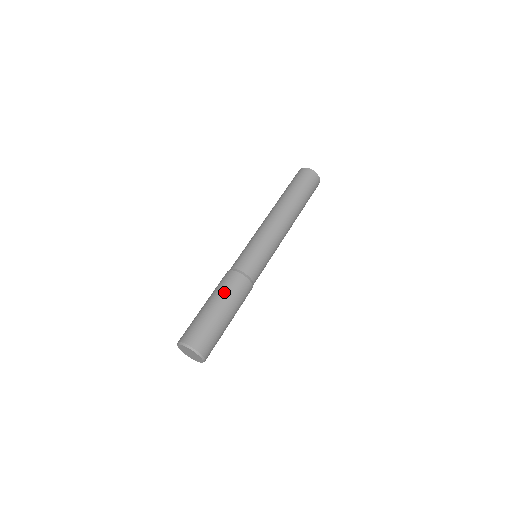
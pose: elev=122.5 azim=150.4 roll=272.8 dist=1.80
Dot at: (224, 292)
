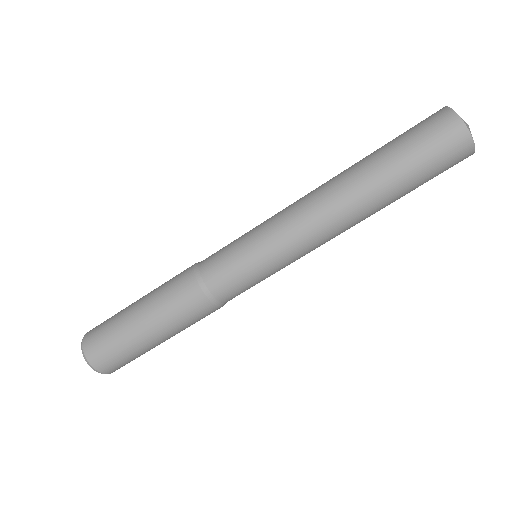
Dot at: (172, 320)
